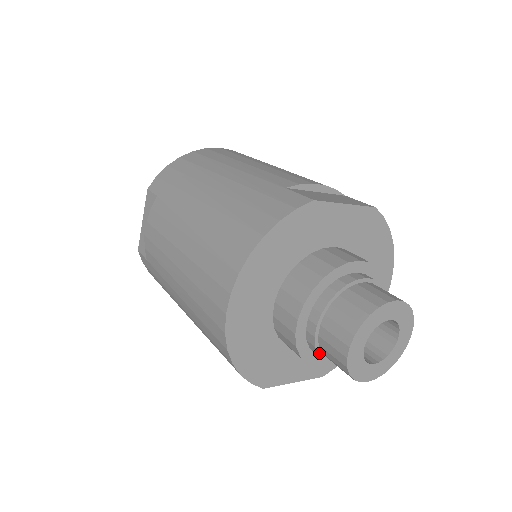
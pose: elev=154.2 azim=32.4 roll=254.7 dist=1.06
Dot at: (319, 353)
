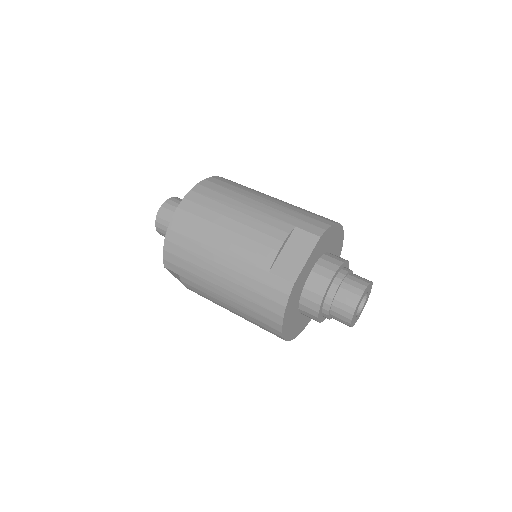
Dot at: occluded
